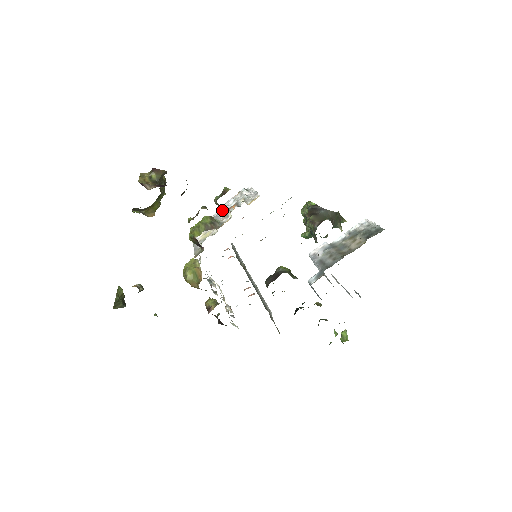
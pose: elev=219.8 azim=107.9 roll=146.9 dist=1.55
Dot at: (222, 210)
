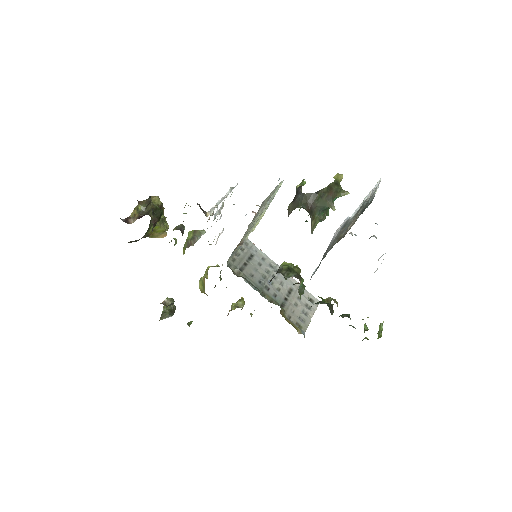
Dot at: occluded
